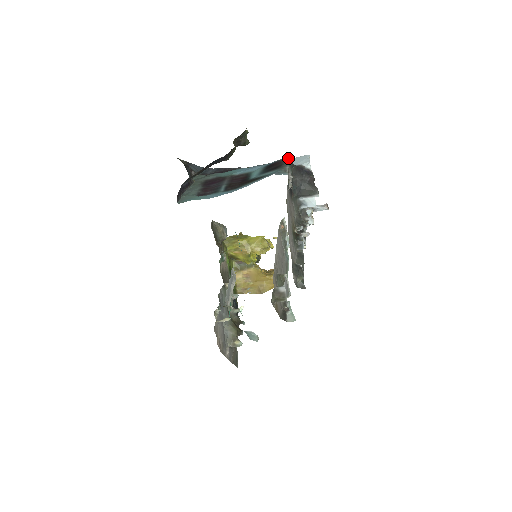
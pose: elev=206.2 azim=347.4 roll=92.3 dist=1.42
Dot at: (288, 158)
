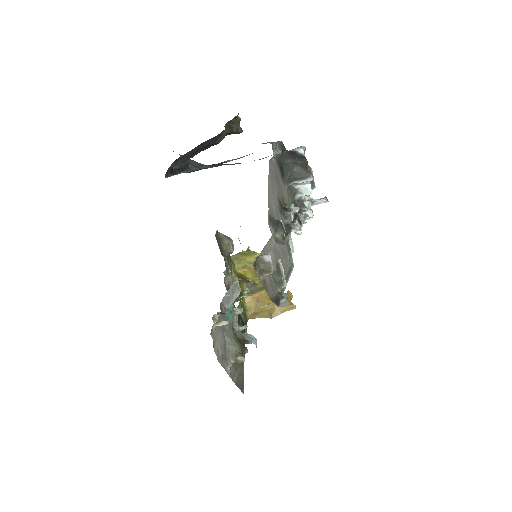
Dot at: (279, 141)
